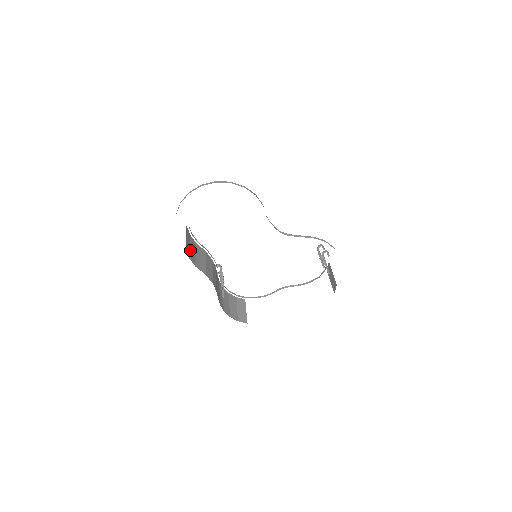
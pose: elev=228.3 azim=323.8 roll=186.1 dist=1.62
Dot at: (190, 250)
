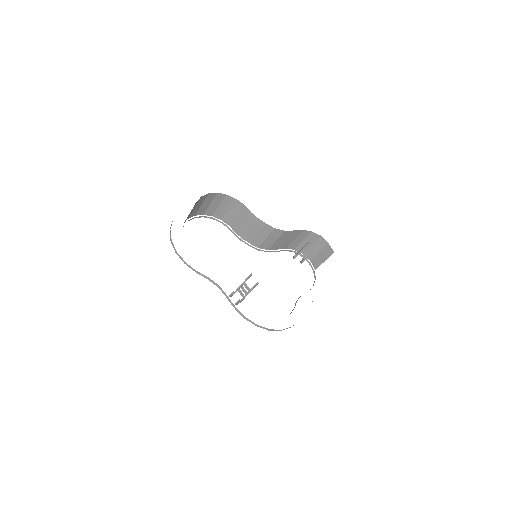
Dot at: occluded
